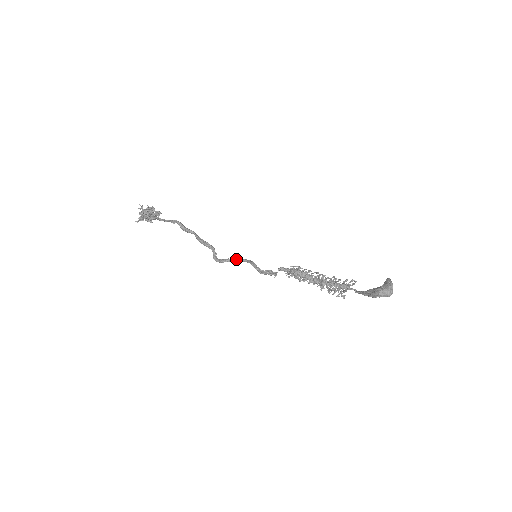
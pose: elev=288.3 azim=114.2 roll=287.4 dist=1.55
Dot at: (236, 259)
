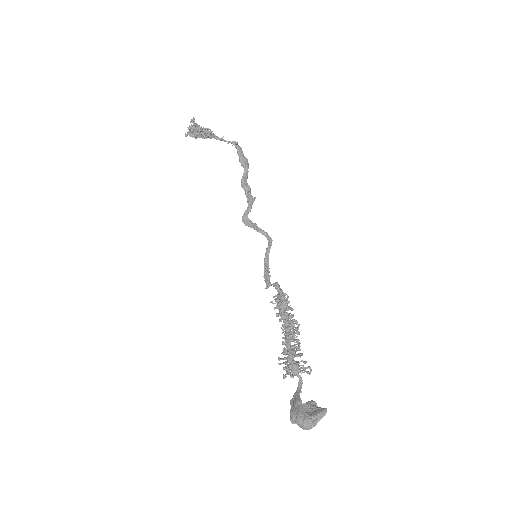
Dot at: (262, 230)
